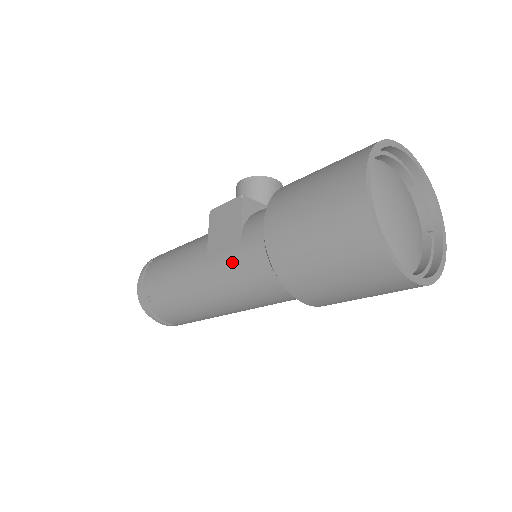
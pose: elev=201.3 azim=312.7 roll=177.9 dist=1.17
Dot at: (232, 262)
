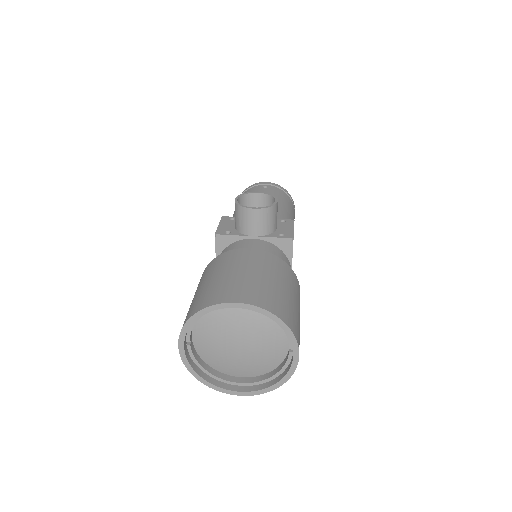
Dot at: occluded
